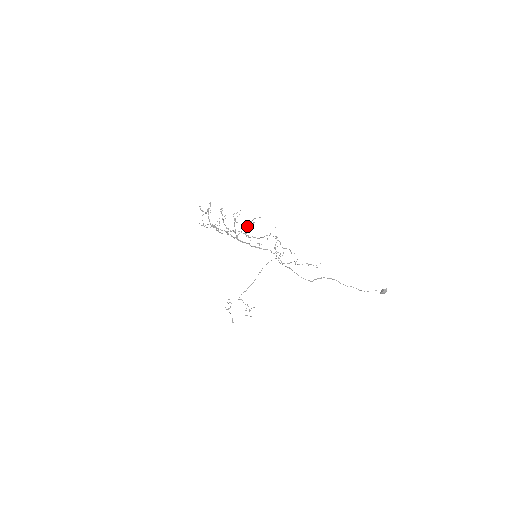
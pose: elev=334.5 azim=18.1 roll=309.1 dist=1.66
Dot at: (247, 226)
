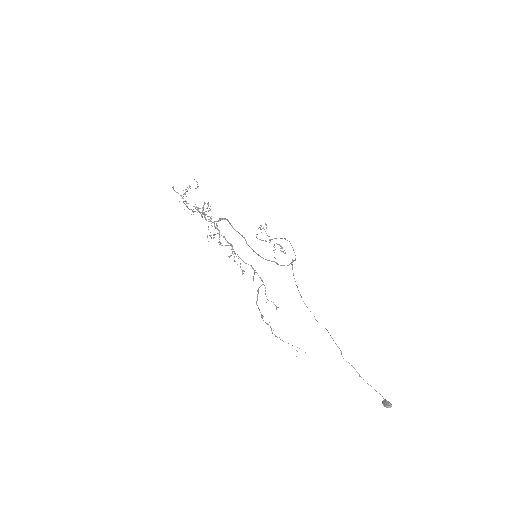
Dot at: occluded
